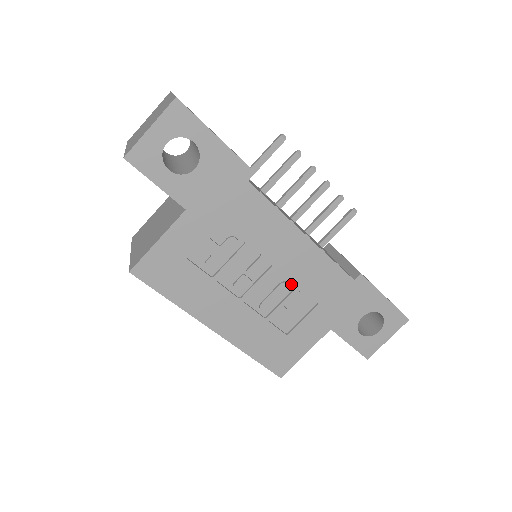
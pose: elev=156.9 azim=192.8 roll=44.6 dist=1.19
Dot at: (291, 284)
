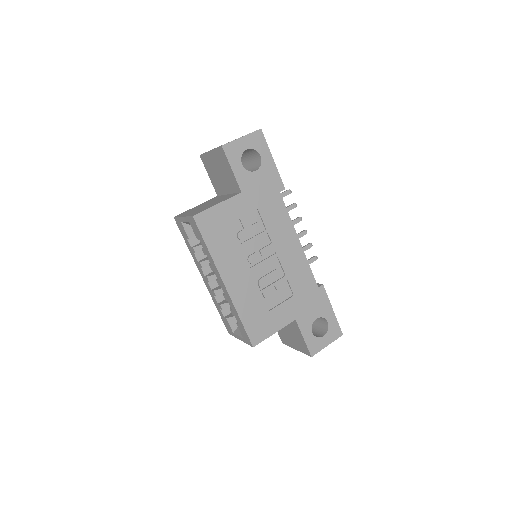
Dot at: (282, 273)
